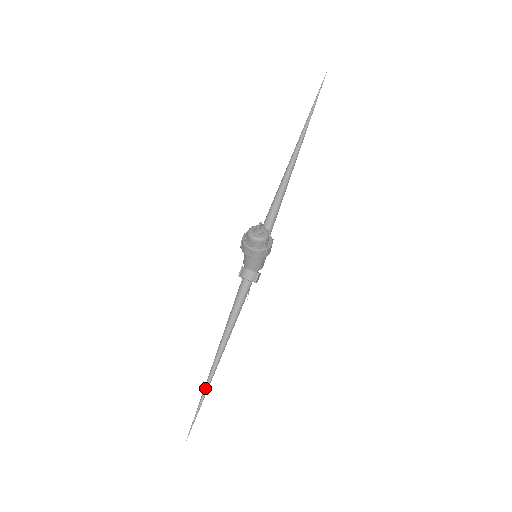
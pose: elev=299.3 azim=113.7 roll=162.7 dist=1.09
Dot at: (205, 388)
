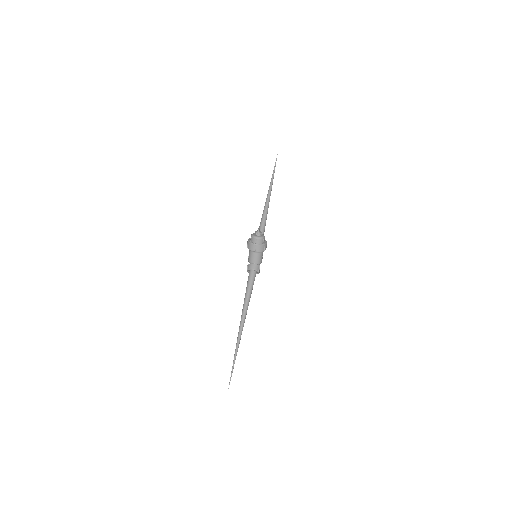
Dot at: (236, 348)
